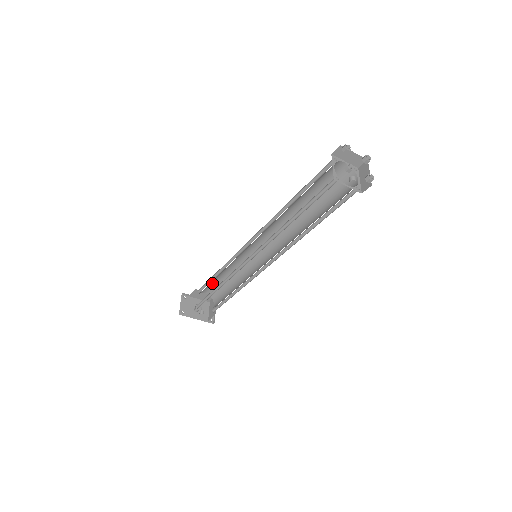
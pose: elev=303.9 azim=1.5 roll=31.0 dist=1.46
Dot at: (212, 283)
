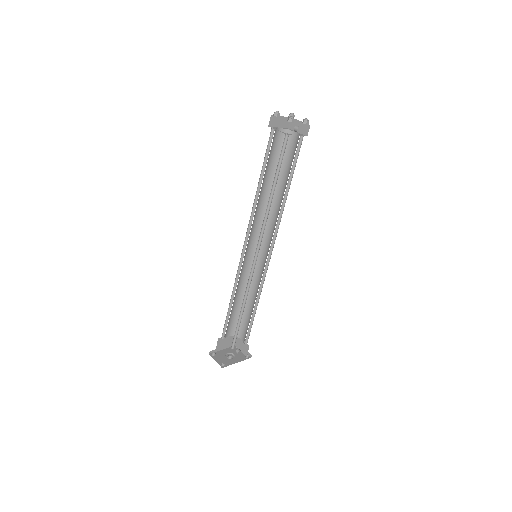
Dot at: (229, 319)
